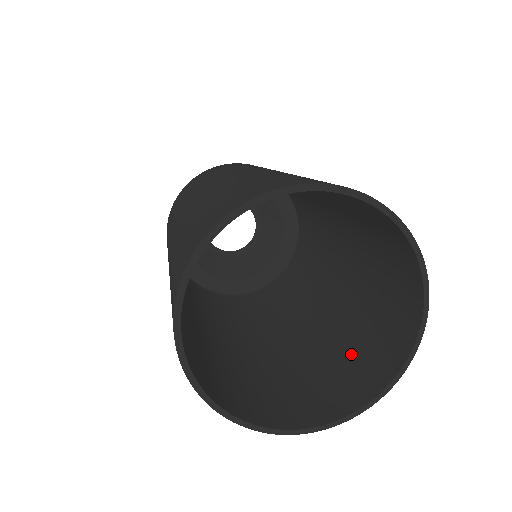
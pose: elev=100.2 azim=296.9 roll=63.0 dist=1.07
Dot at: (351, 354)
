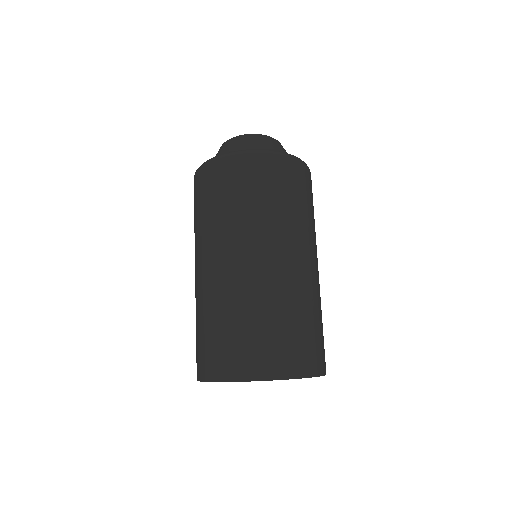
Dot at: occluded
